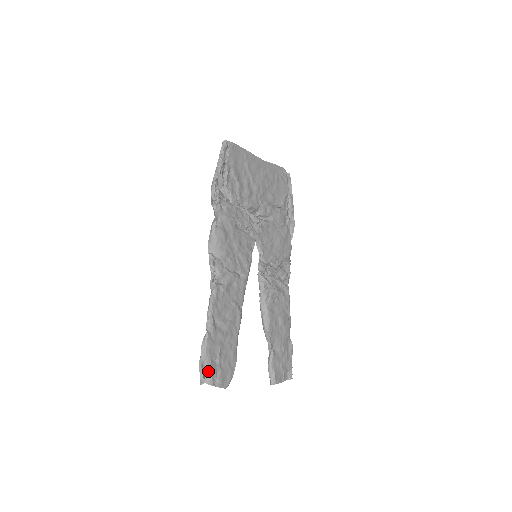
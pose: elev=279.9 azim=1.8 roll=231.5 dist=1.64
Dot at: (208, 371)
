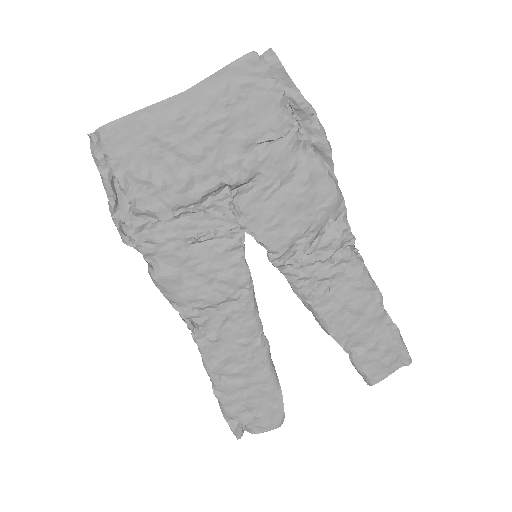
Dot at: (241, 424)
